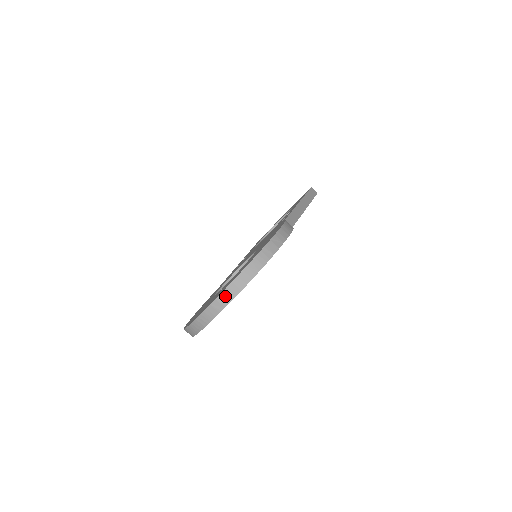
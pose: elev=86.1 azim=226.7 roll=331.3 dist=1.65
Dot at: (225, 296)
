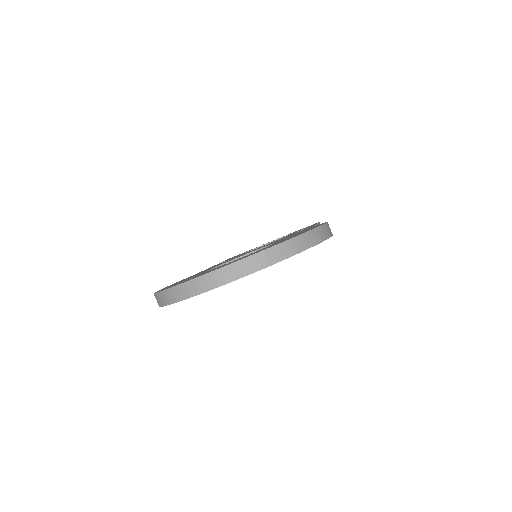
Dot at: (254, 261)
